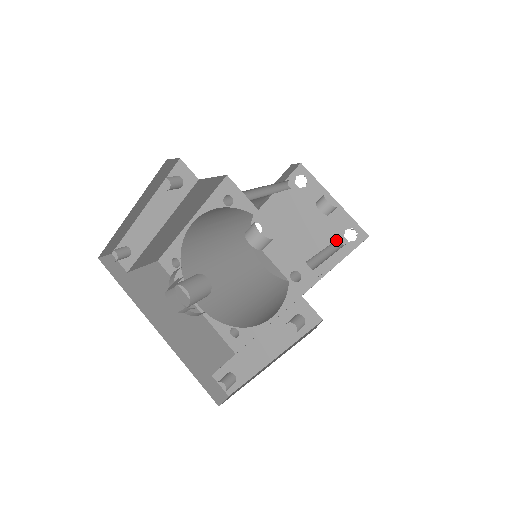
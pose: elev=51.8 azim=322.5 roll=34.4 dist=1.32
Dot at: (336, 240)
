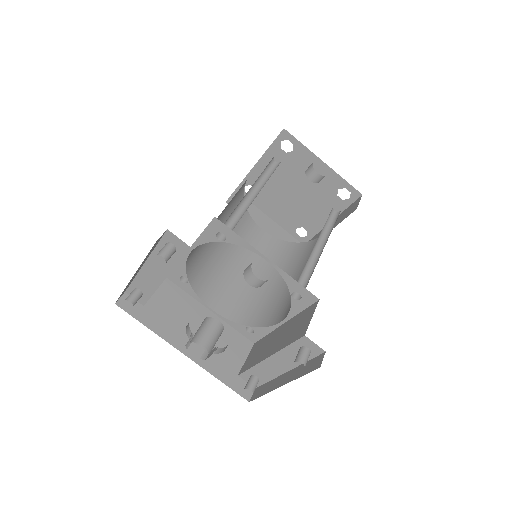
Dot at: (330, 212)
